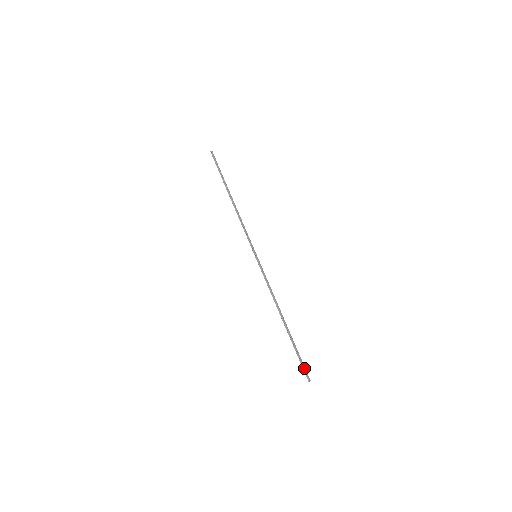
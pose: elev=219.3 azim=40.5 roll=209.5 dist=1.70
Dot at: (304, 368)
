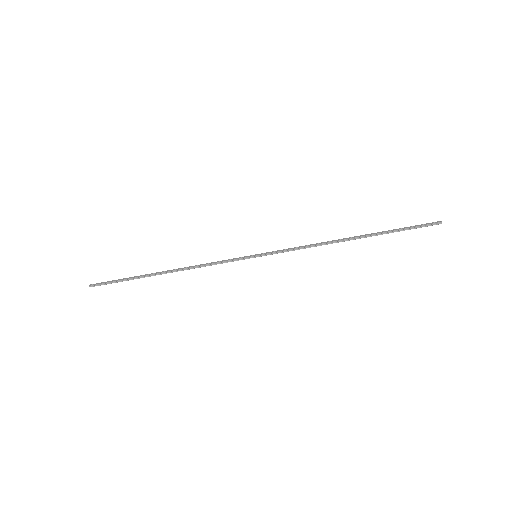
Dot at: (423, 225)
